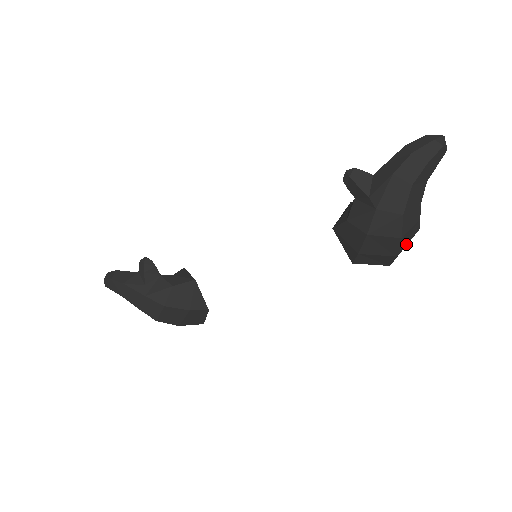
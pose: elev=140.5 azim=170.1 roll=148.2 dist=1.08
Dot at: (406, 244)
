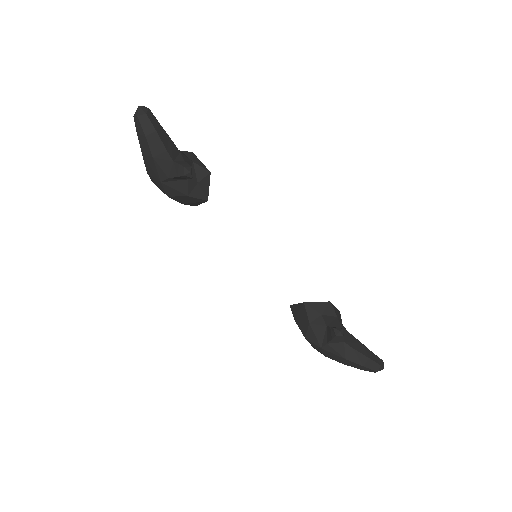
Dot at: occluded
